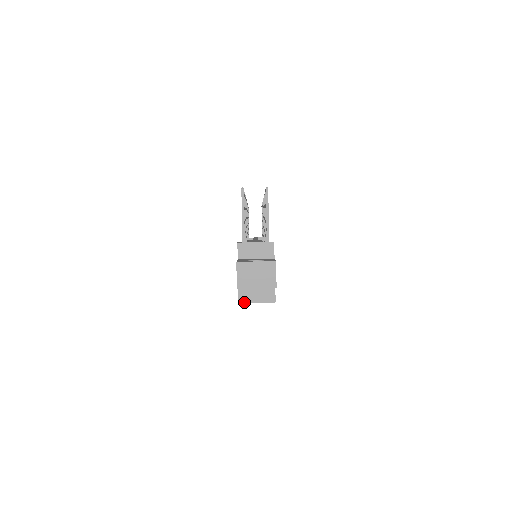
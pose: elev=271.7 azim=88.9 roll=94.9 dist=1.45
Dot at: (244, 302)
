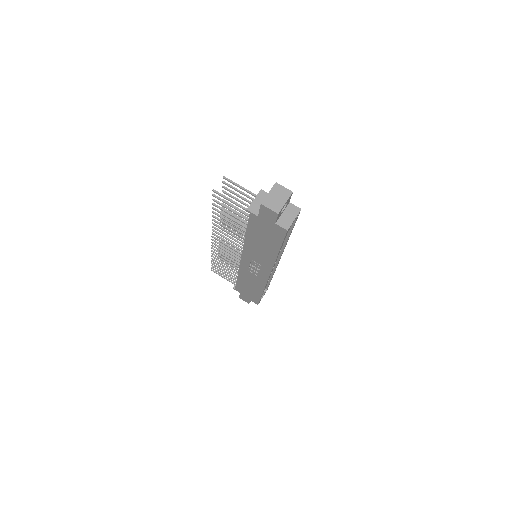
Dot at: (289, 227)
